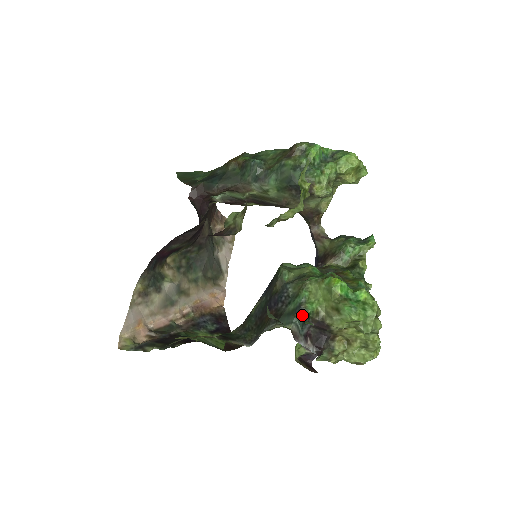
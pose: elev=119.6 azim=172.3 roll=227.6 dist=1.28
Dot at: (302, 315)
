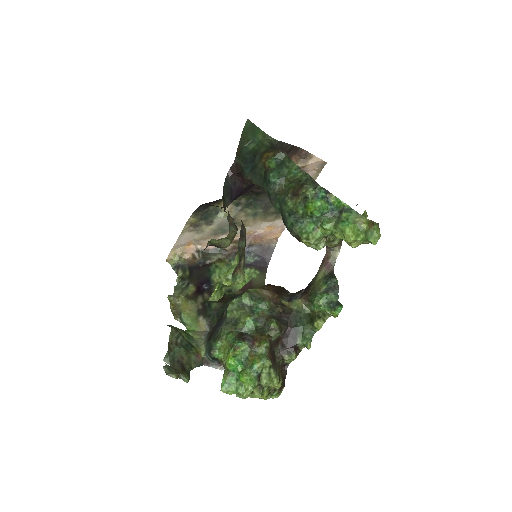
Dot at: (210, 356)
